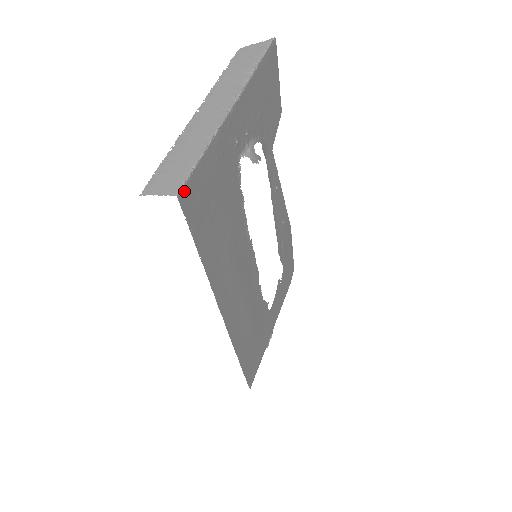
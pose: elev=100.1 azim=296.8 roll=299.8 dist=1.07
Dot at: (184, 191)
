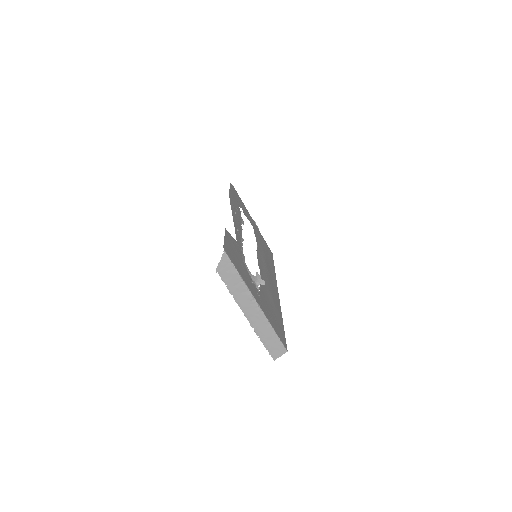
Dot at: (285, 346)
